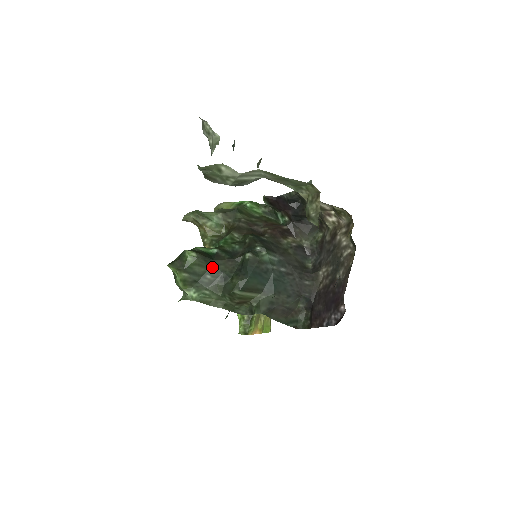
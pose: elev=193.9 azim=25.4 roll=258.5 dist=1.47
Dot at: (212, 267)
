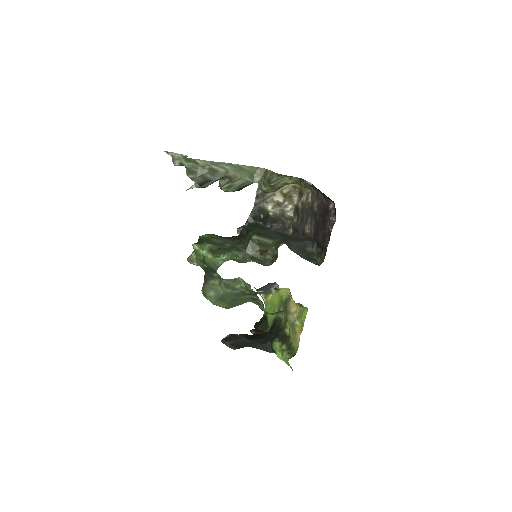
Dot at: (226, 240)
